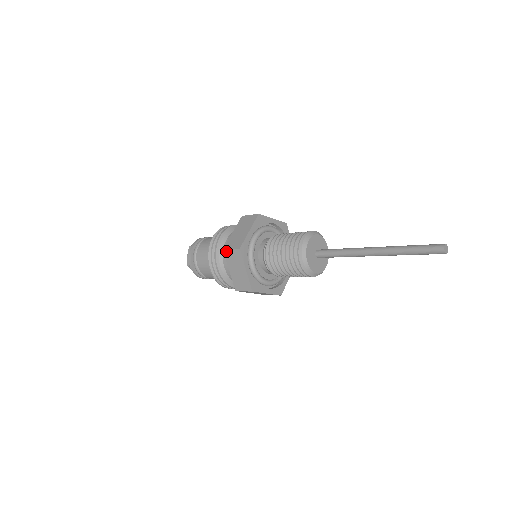
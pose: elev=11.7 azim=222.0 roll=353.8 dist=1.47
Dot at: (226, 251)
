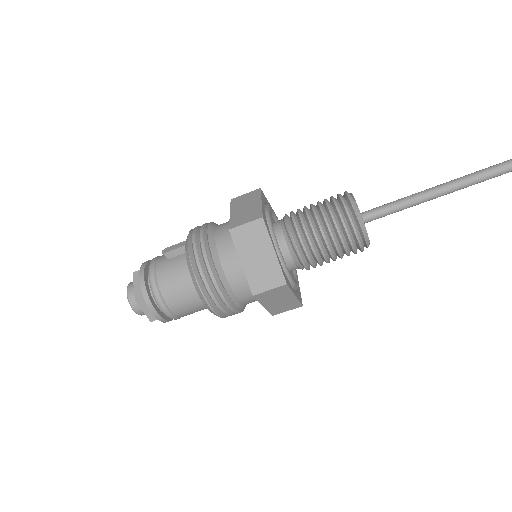
Dot at: (259, 295)
